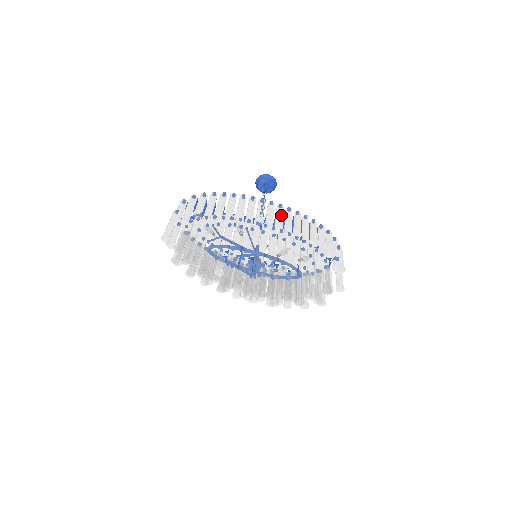
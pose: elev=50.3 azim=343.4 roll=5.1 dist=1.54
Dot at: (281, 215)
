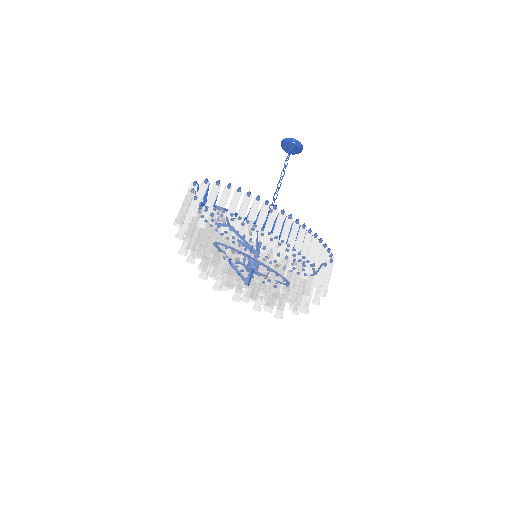
Dot at: (295, 239)
